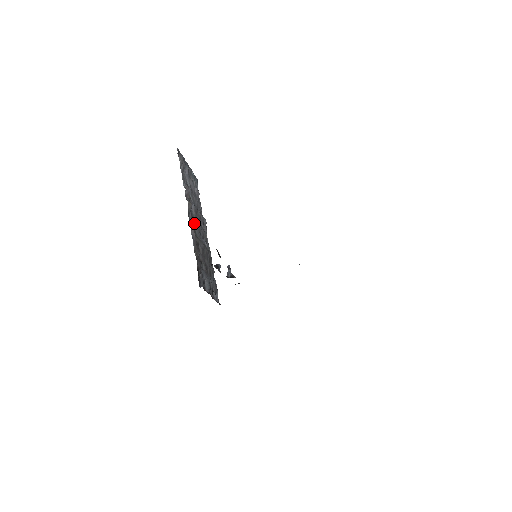
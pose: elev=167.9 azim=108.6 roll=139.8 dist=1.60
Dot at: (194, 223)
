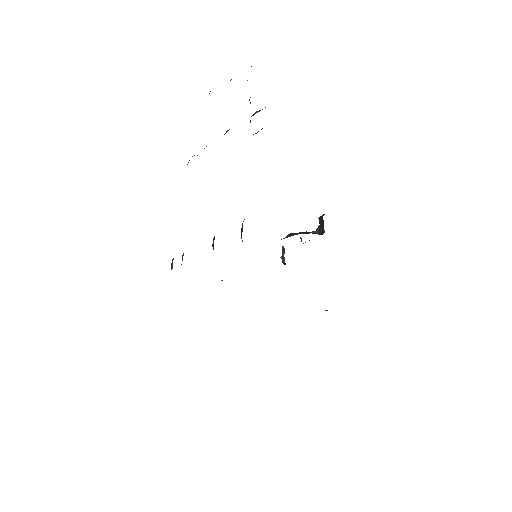
Dot at: occluded
